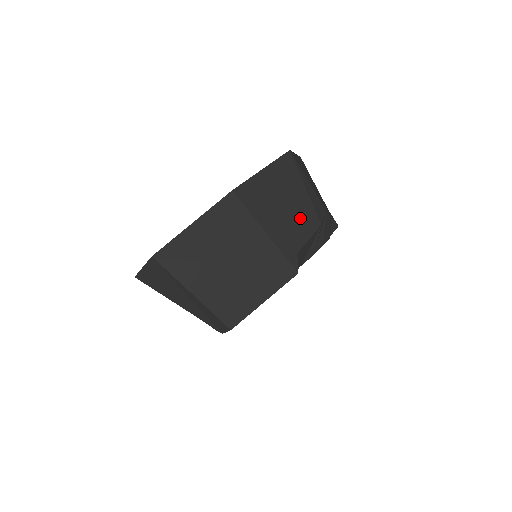
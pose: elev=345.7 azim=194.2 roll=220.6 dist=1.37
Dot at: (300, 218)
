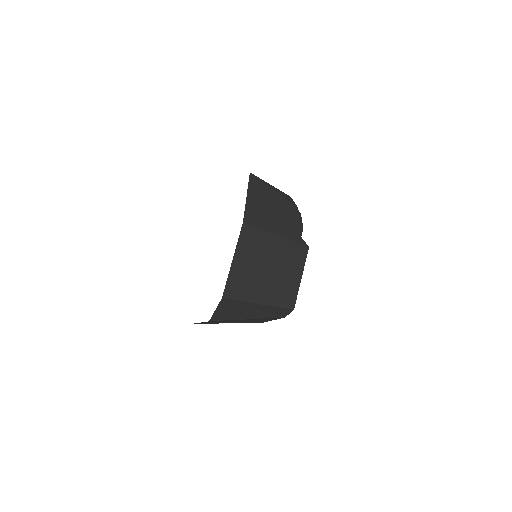
Dot at: (286, 212)
